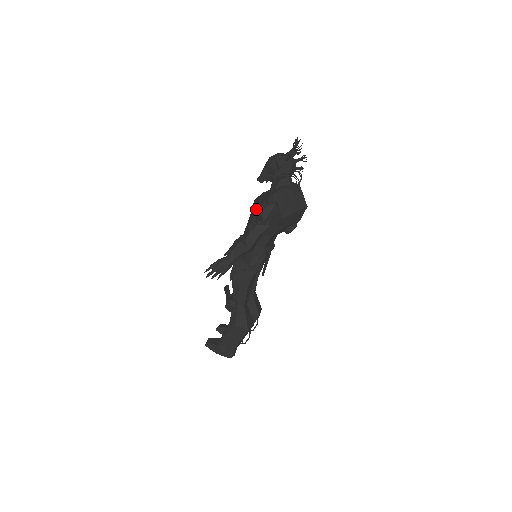
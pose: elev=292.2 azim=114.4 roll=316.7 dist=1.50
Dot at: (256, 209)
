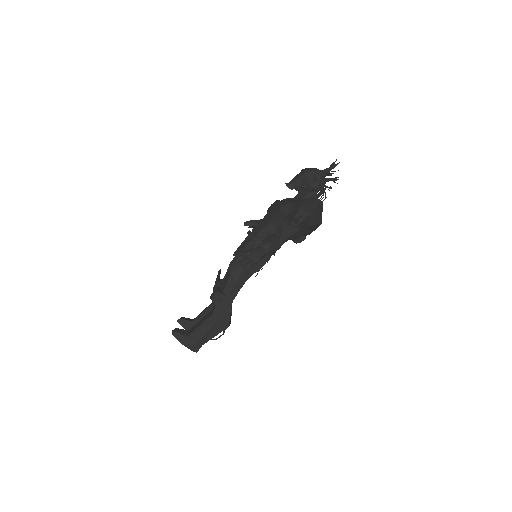
Dot at: (283, 212)
